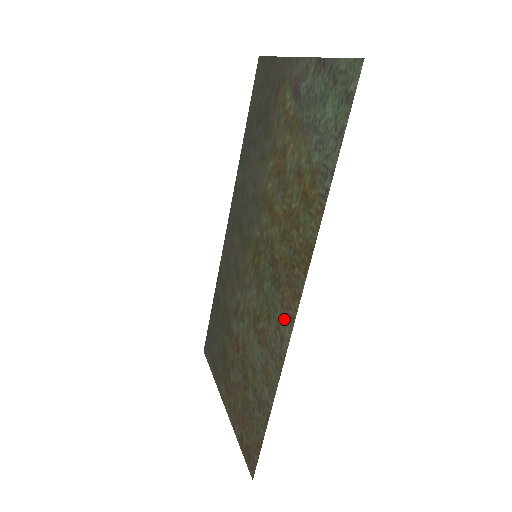
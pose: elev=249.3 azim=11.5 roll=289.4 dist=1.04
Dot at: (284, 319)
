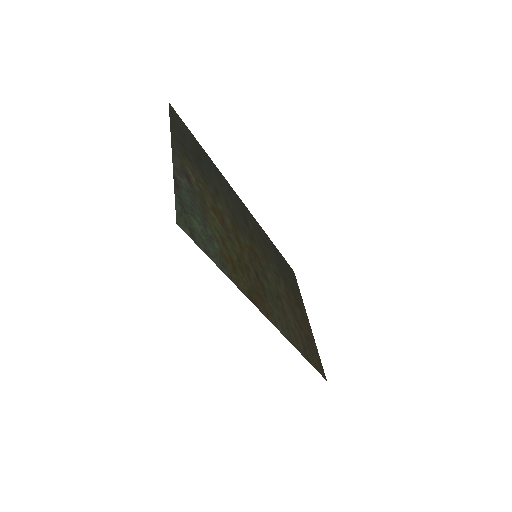
Dot at: (276, 319)
